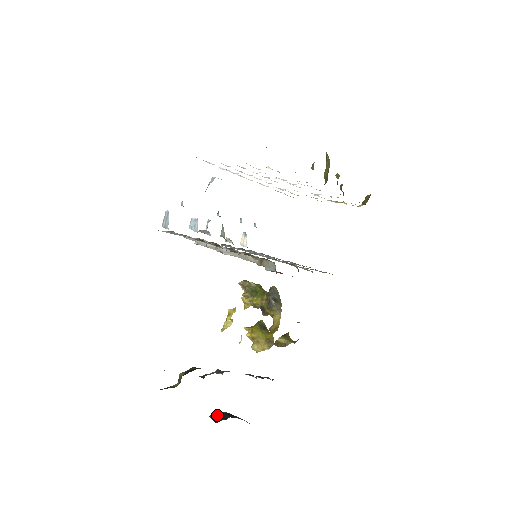
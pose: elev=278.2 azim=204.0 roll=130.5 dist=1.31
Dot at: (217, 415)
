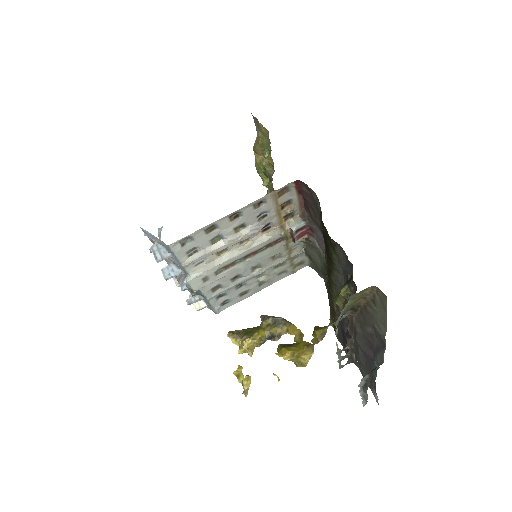
Dot at: (368, 374)
